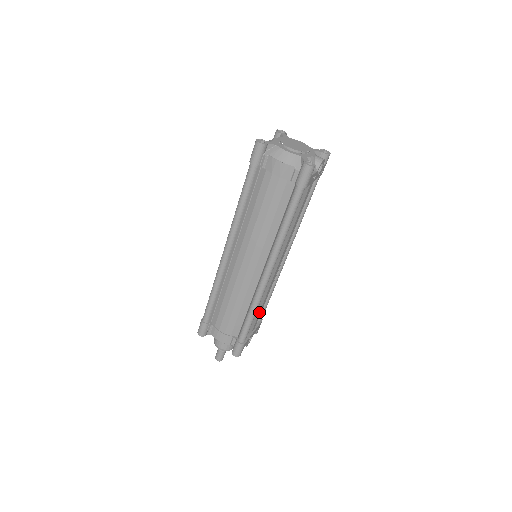
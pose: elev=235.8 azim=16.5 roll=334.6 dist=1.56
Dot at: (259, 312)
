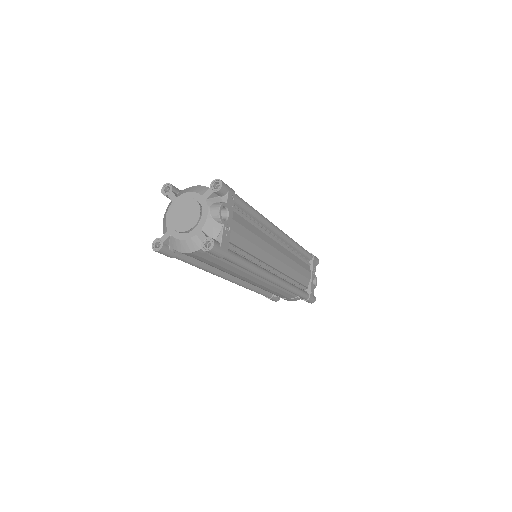
Dot at: (300, 274)
